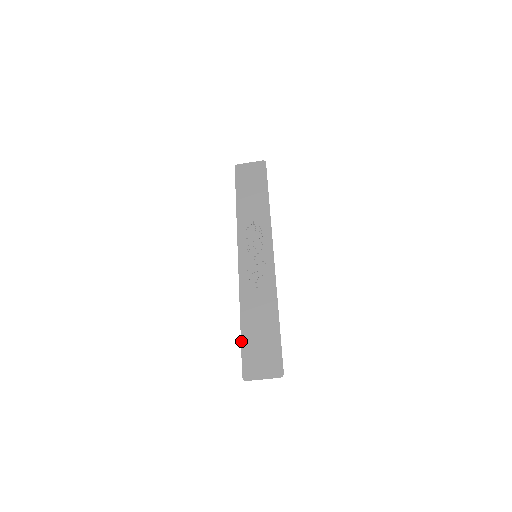
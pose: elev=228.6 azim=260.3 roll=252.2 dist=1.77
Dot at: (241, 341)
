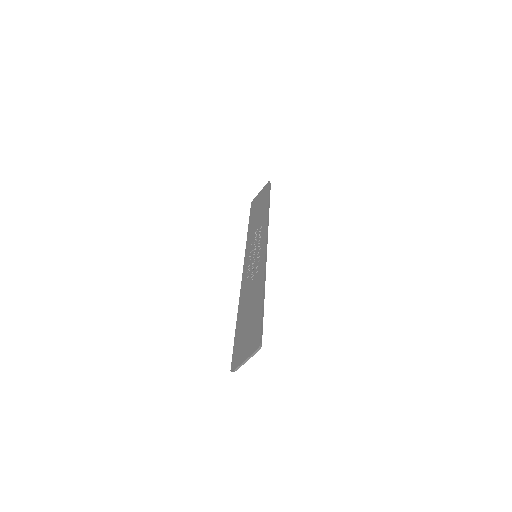
Dot at: occluded
